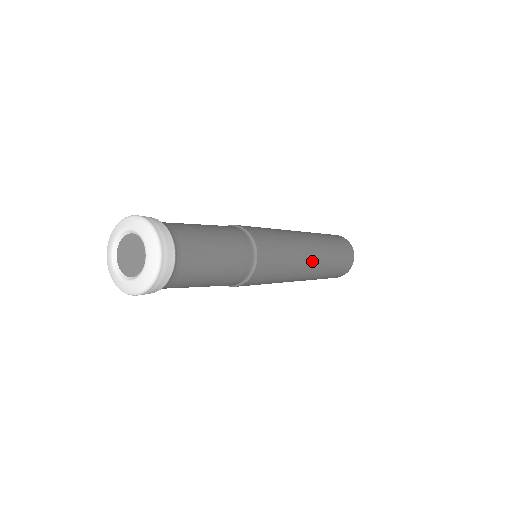
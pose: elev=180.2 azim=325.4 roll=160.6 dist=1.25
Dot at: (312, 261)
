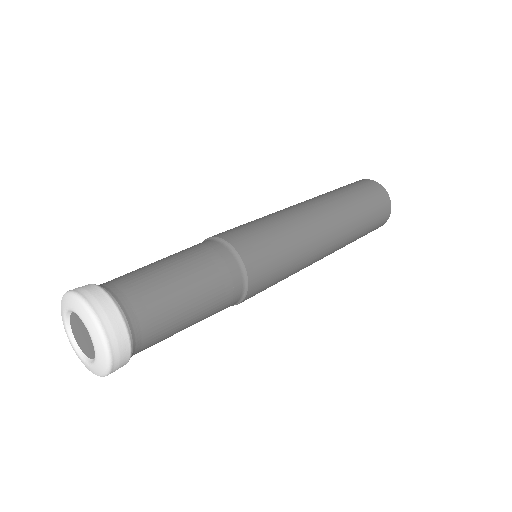
Dot at: (329, 234)
